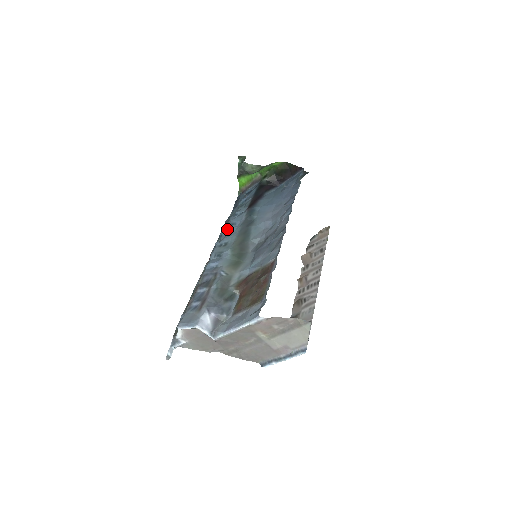
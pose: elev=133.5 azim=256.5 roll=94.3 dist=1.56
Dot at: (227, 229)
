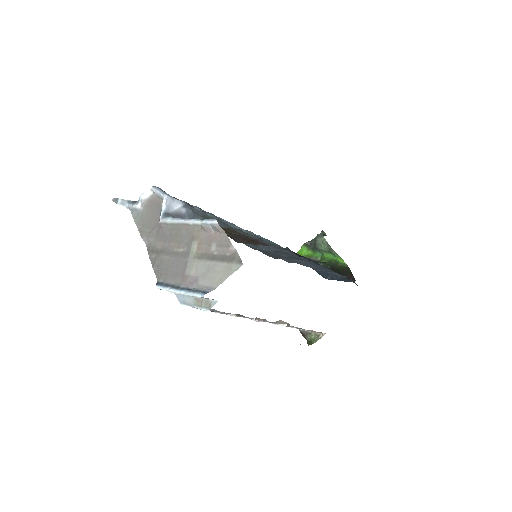
Dot at: occluded
